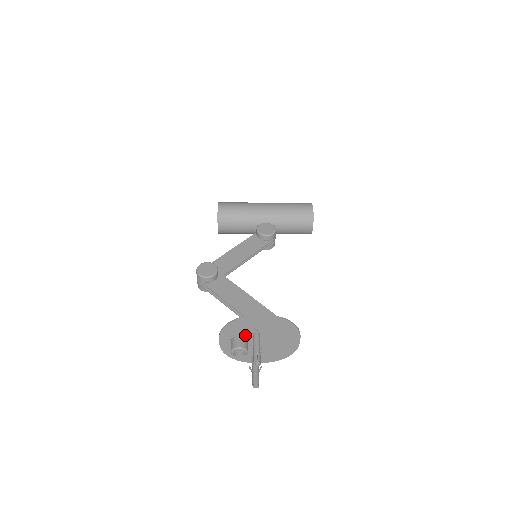
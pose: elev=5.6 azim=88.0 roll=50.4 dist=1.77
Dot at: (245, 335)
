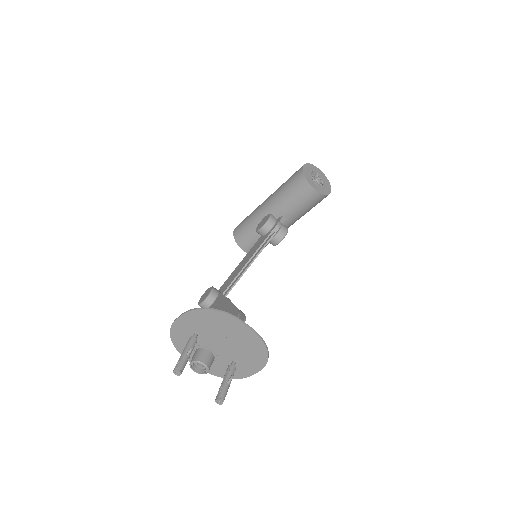
Dot at: (198, 346)
